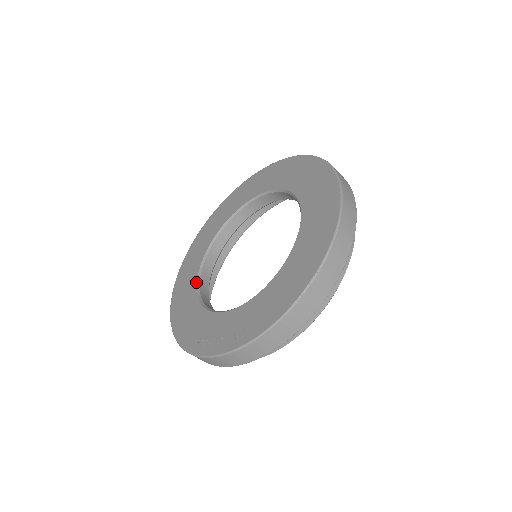
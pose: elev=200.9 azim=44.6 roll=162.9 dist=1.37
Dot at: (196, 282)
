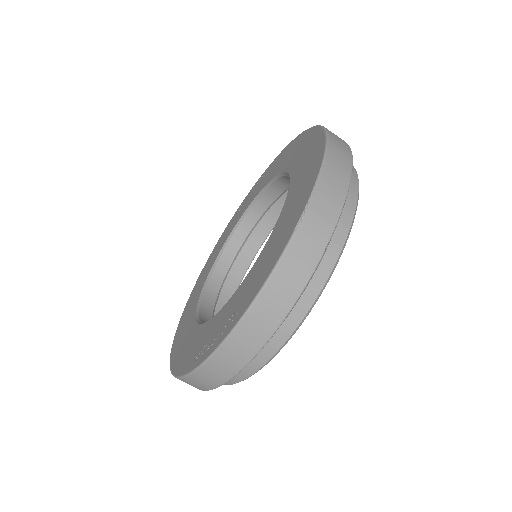
Dot at: (195, 313)
